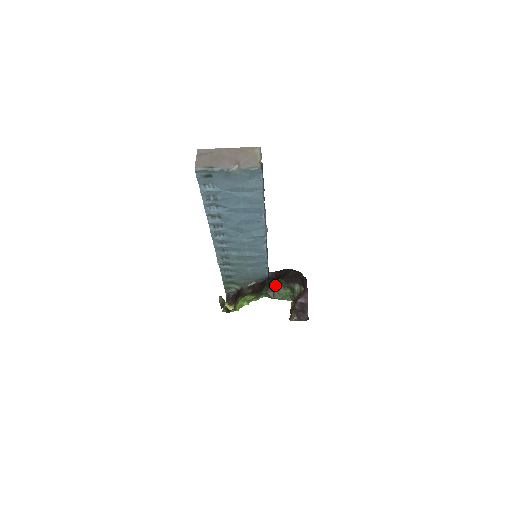
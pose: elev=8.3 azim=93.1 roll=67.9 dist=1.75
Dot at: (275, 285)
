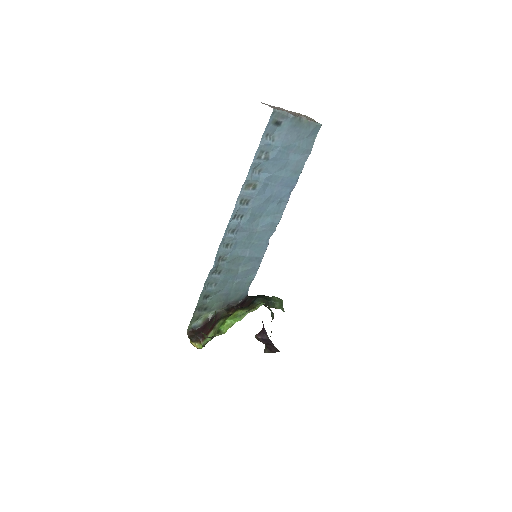
Dot at: (265, 297)
